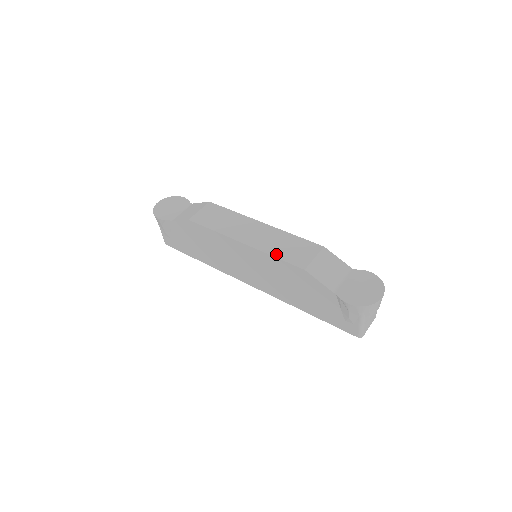
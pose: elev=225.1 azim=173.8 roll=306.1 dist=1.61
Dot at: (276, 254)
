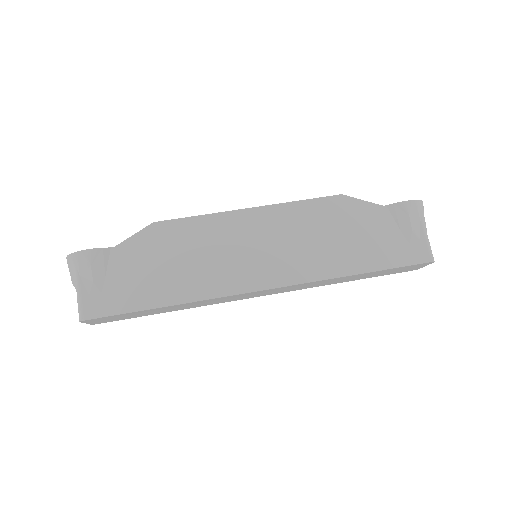
Dot at: (298, 202)
